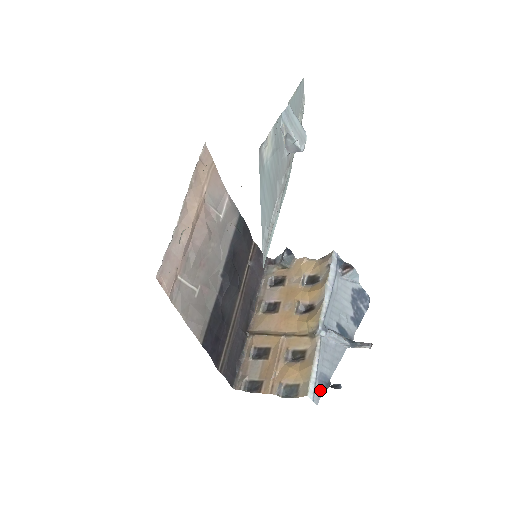
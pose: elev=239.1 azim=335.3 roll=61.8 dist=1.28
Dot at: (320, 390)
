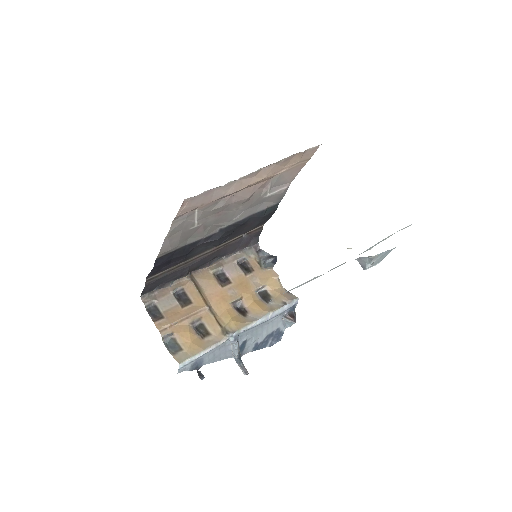
Dot at: (190, 367)
